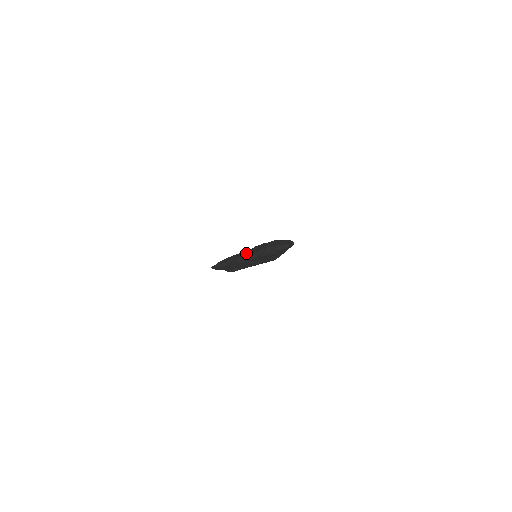
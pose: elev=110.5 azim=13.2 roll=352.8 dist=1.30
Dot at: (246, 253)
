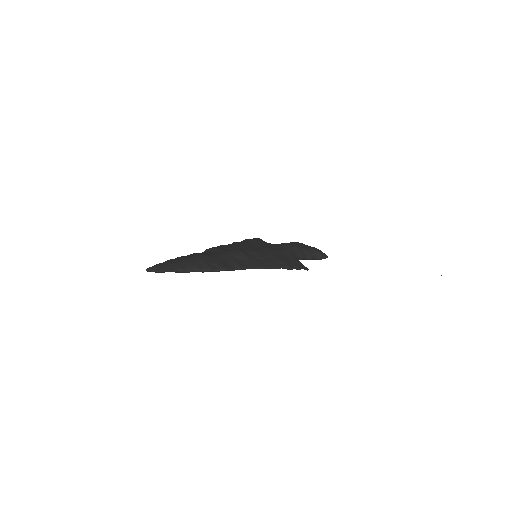
Dot at: (213, 250)
